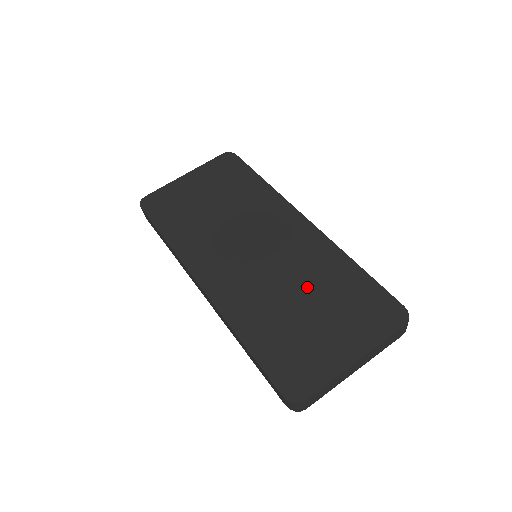
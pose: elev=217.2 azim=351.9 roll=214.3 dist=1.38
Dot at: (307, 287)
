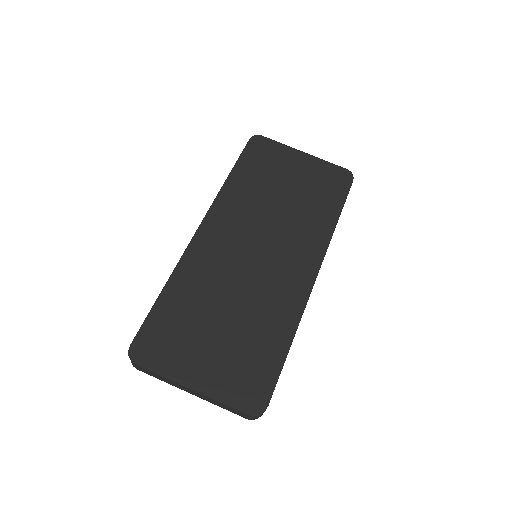
Dot at: (243, 313)
